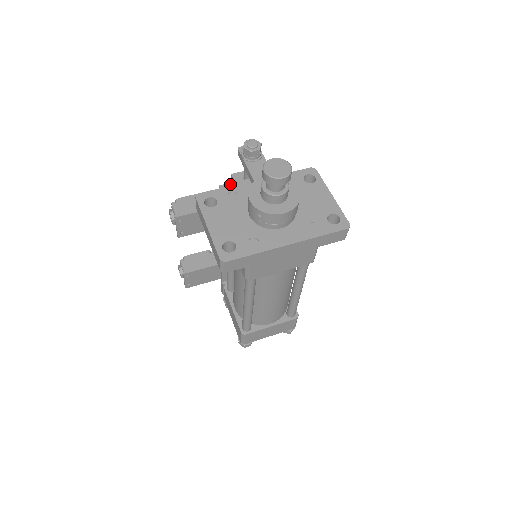
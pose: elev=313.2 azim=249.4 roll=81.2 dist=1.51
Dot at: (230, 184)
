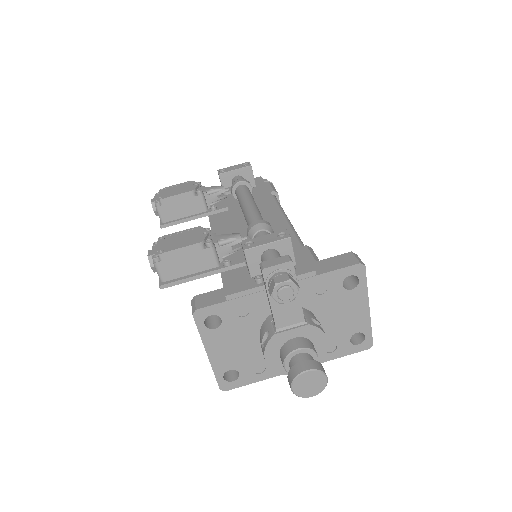
Dot at: (241, 294)
